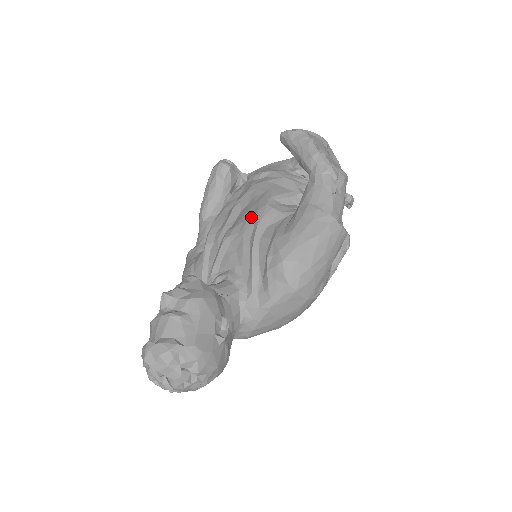
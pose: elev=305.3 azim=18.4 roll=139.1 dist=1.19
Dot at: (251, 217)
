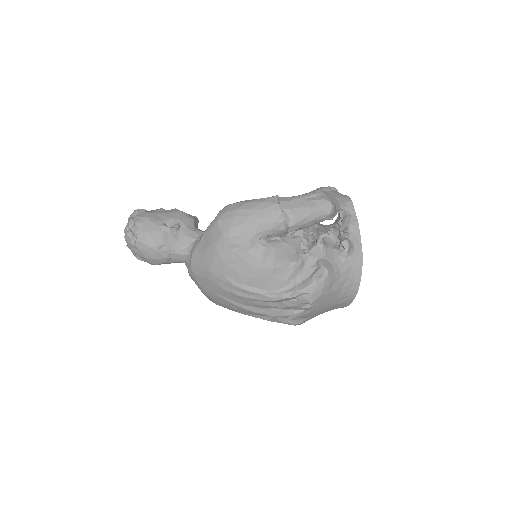
Dot at: occluded
